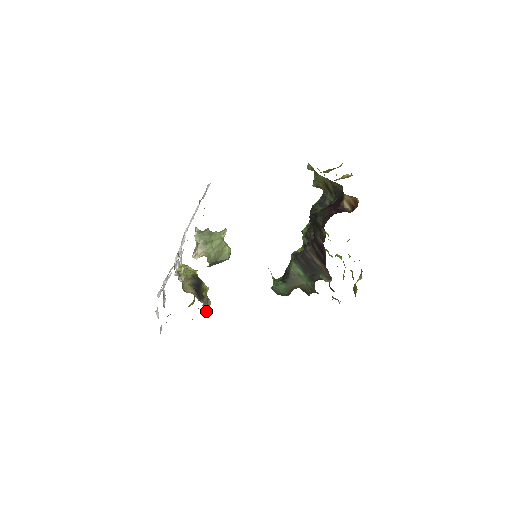
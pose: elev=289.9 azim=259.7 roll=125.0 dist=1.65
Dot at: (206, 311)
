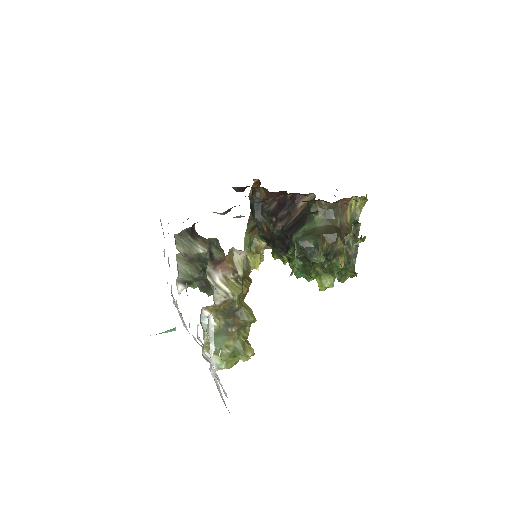
Dot at: occluded
